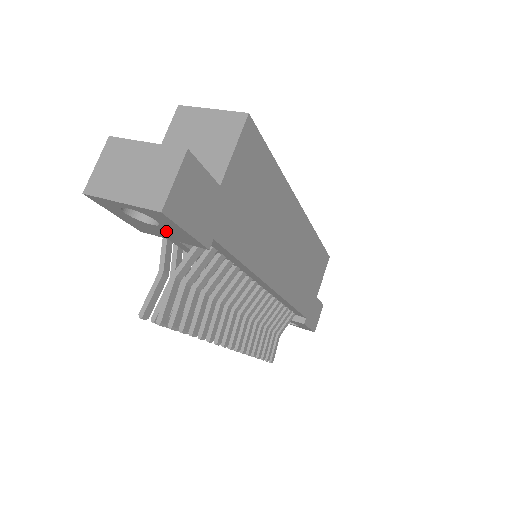
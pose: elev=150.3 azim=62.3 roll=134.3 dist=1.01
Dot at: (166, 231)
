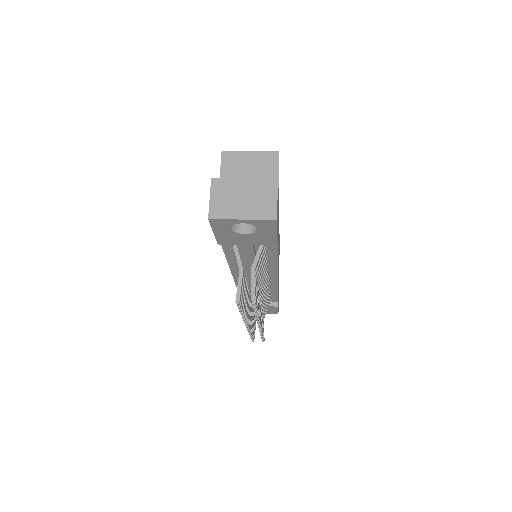
Dot at: (253, 237)
